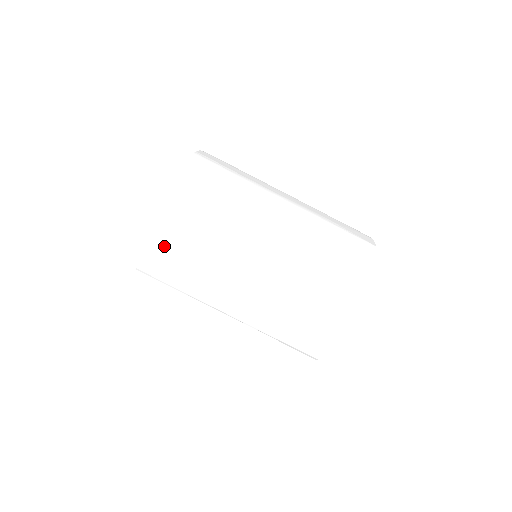
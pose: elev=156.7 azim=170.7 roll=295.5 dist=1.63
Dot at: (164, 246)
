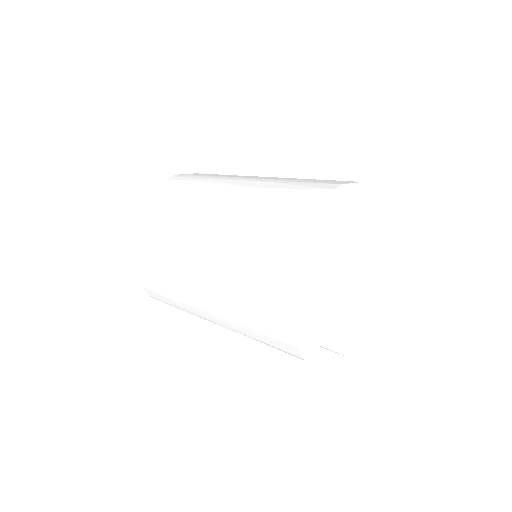
Dot at: (143, 262)
